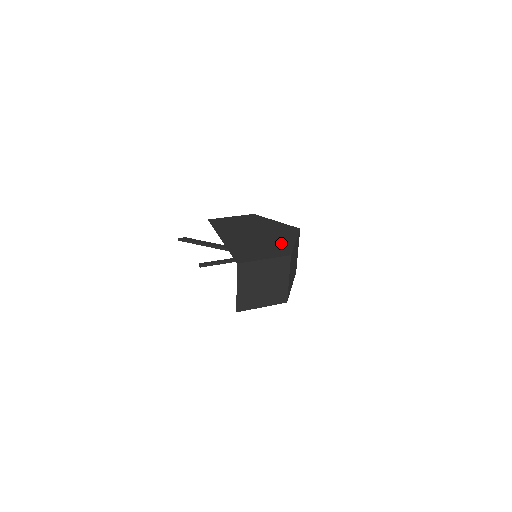
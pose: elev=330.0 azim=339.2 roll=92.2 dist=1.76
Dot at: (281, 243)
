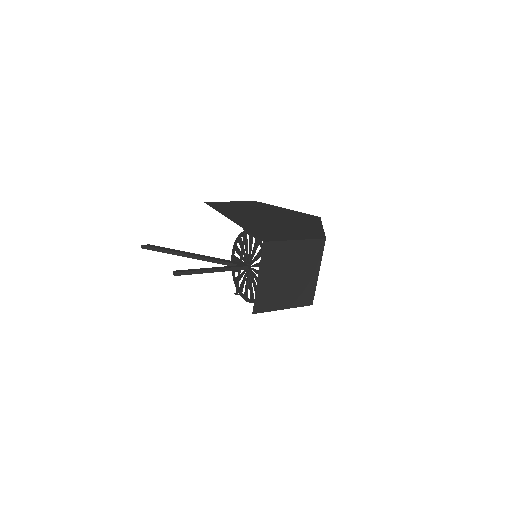
Dot at: (307, 227)
